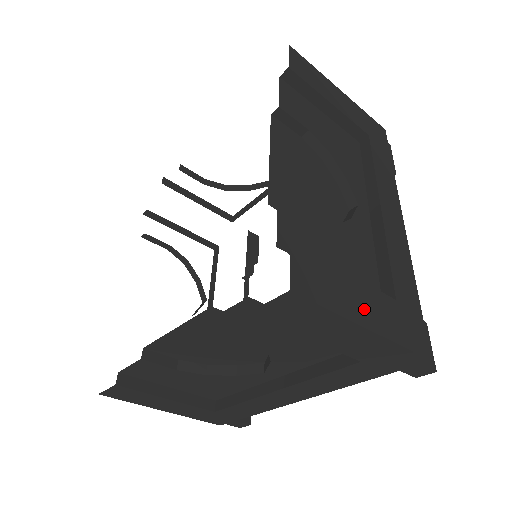
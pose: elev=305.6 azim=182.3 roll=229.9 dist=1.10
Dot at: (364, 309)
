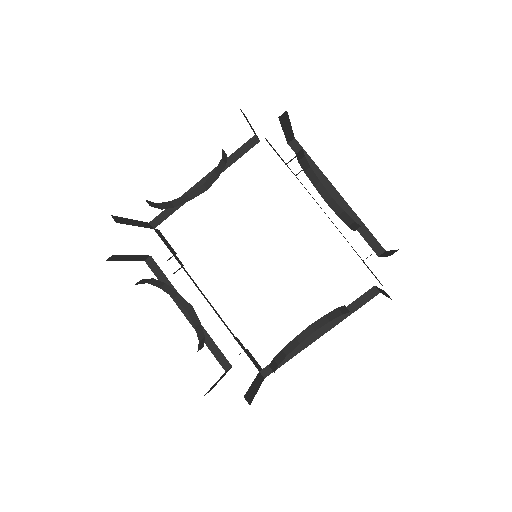
Dot at: occluded
